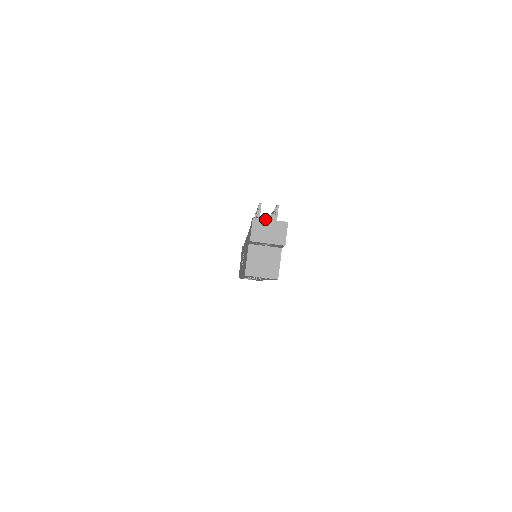
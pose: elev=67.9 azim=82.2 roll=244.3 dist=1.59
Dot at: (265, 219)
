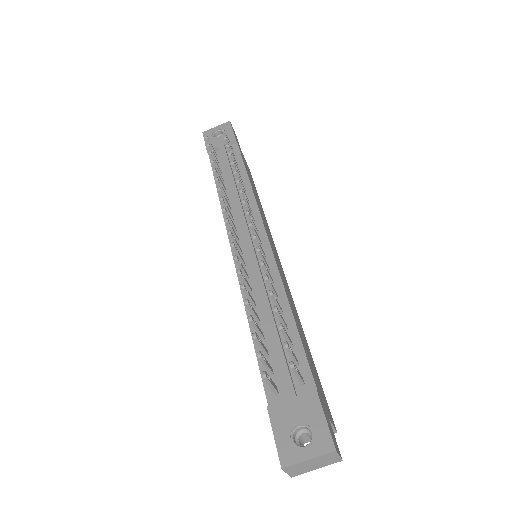
Dot at: (300, 463)
